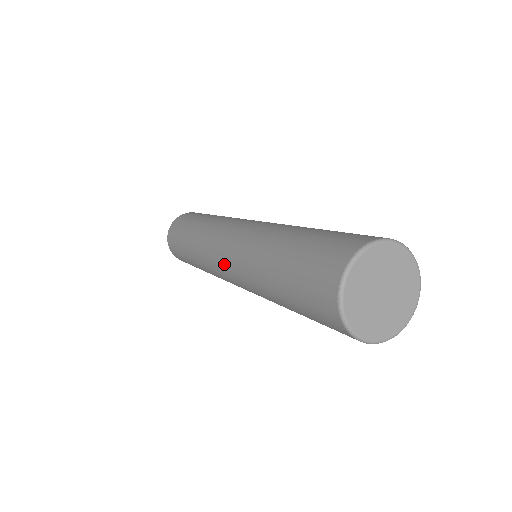
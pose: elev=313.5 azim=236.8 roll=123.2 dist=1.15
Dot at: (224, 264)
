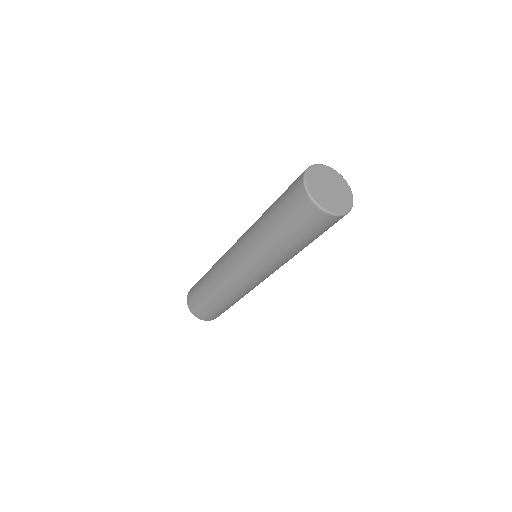
Dot at: (240, 267)
